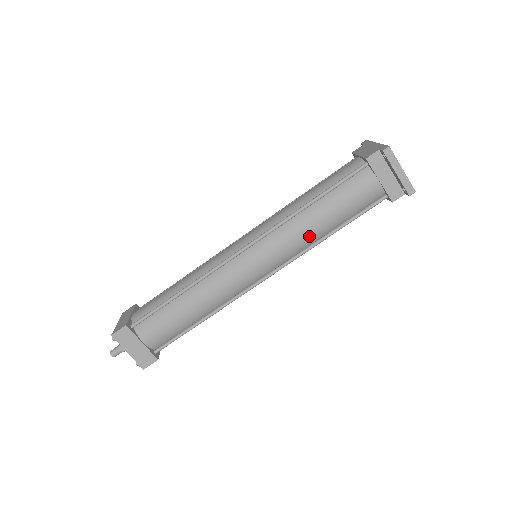
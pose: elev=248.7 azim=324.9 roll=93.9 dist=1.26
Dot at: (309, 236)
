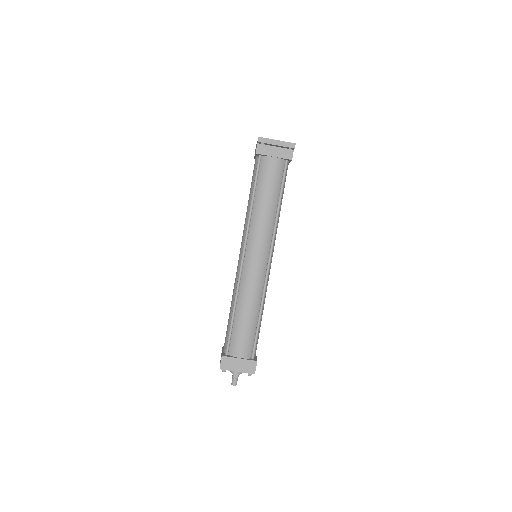
Dot at: (268, 218)
